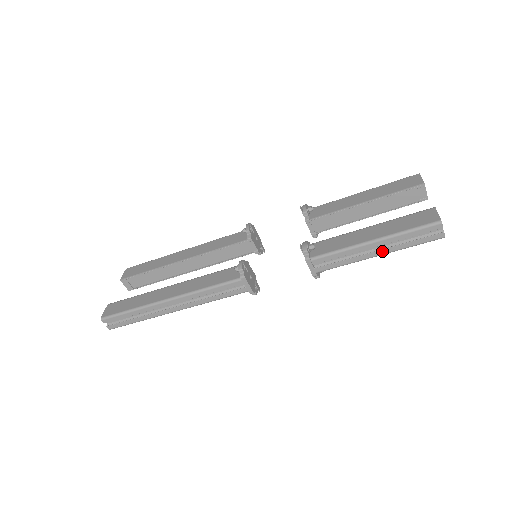
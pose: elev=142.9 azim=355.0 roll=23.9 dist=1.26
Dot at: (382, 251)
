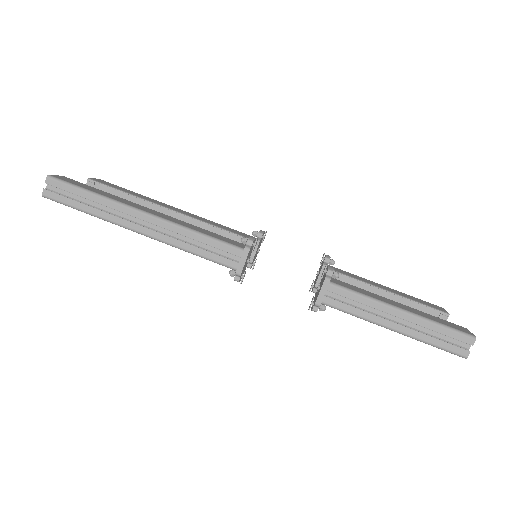
Dot at: (401, 327)
